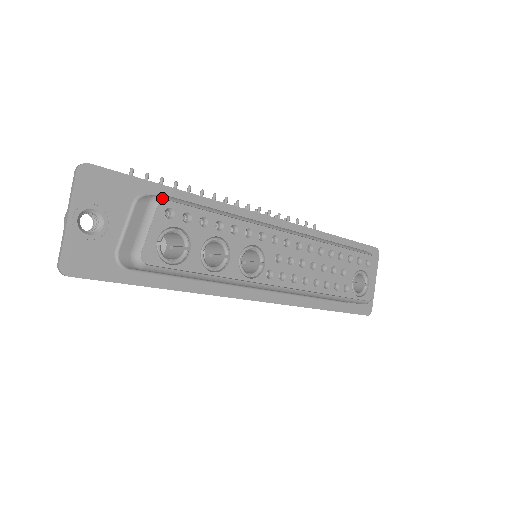
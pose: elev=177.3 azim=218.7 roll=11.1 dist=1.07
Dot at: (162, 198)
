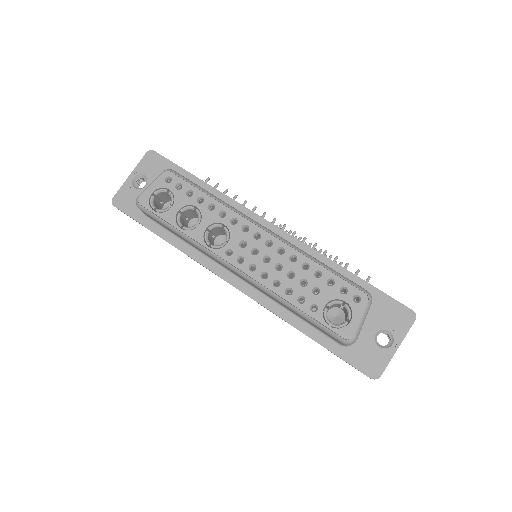
Dot at: (169, 170)
